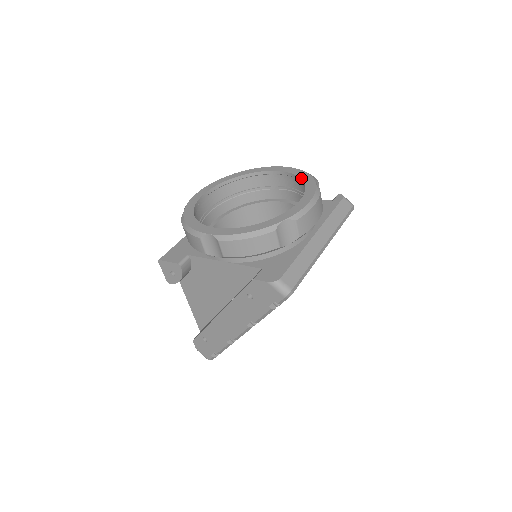
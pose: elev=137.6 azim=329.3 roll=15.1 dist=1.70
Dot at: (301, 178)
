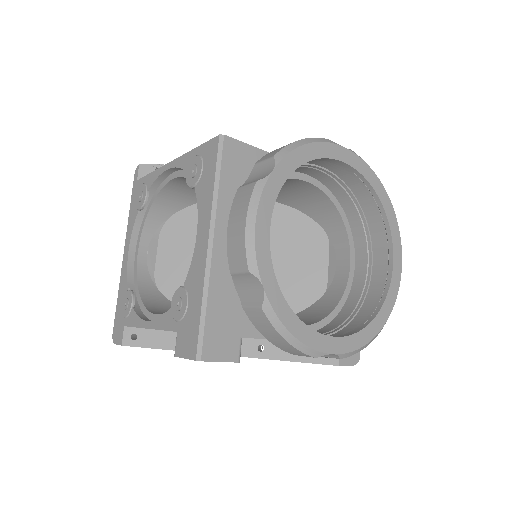
Dot at: (379, 196)
